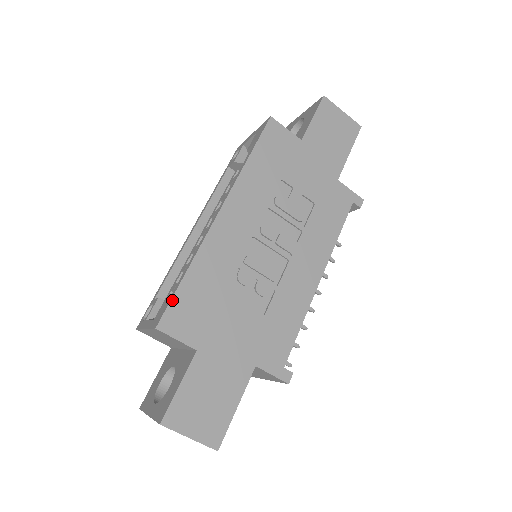
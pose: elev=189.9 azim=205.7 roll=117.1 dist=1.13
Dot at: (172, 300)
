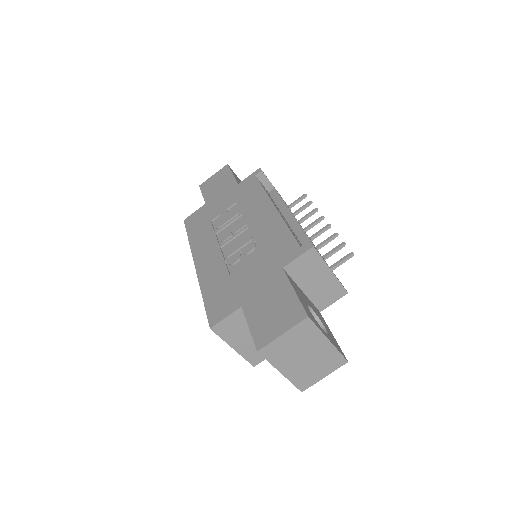
Dot at: (207, 312)
